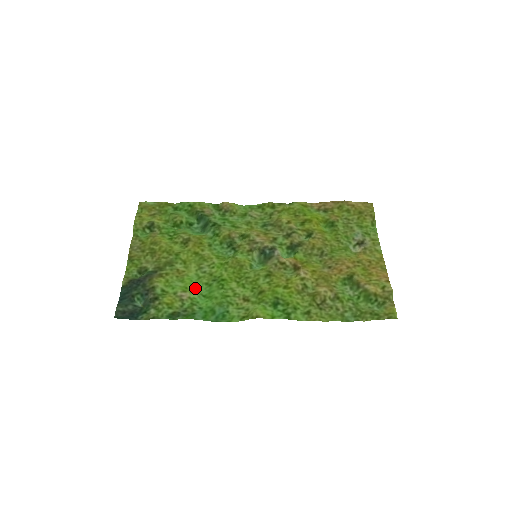
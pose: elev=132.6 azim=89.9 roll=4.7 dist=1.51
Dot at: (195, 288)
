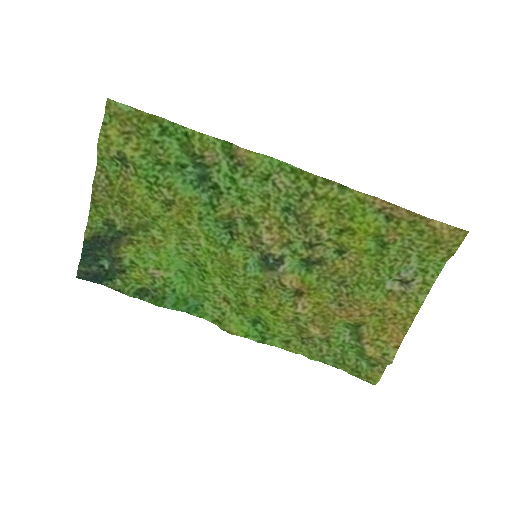
Dot at: (172, 265)
